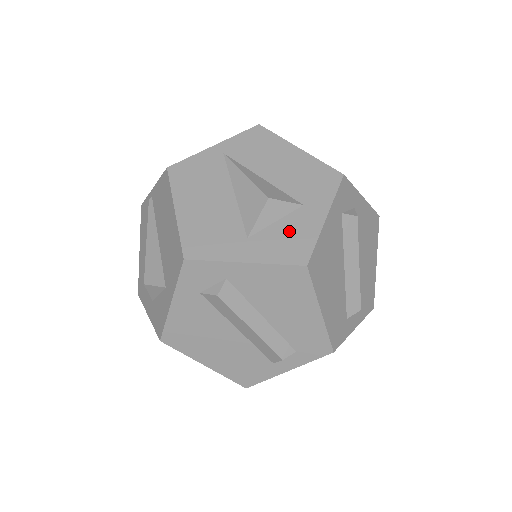
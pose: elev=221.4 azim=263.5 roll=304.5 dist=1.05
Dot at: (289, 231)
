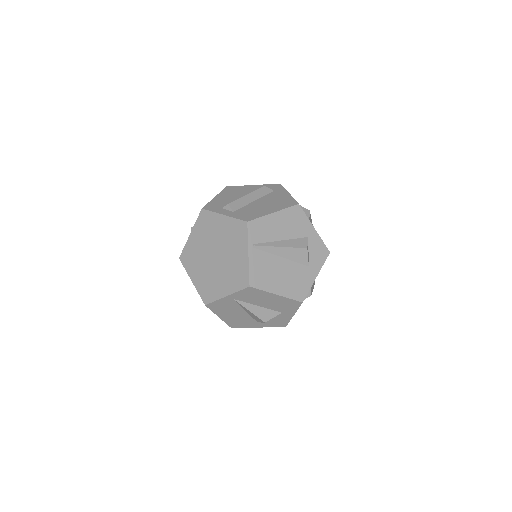
Dot at: (276, 320)
